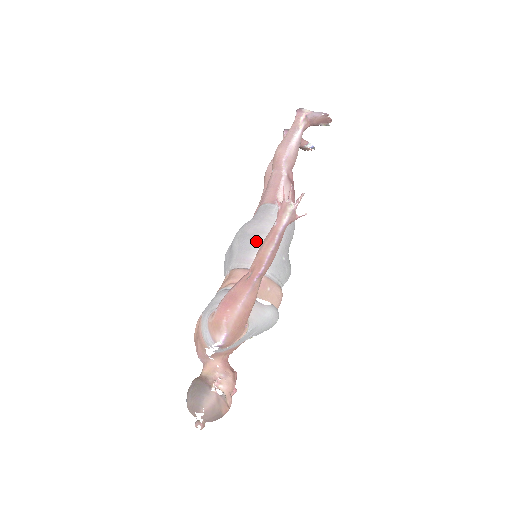
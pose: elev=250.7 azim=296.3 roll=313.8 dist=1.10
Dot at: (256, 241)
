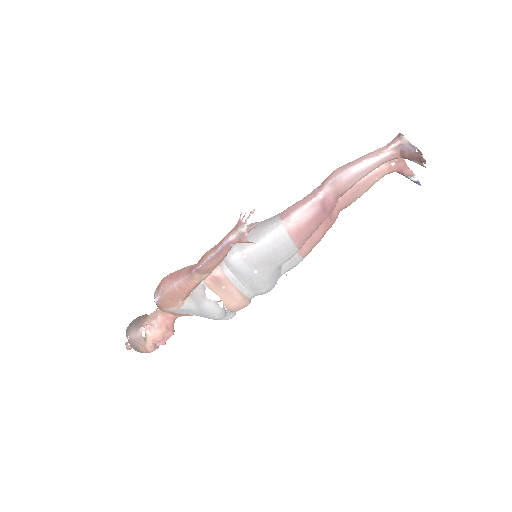
Dot at: occluded
